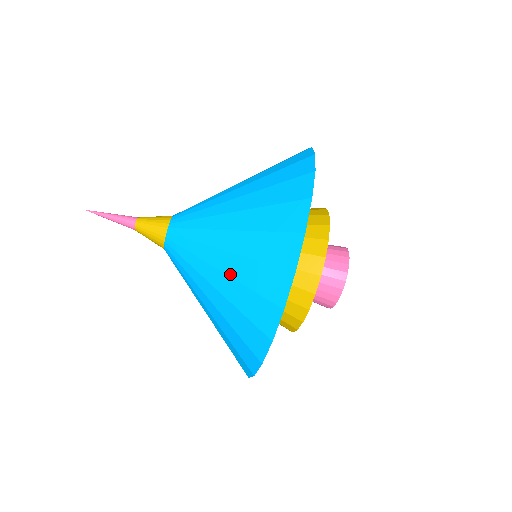
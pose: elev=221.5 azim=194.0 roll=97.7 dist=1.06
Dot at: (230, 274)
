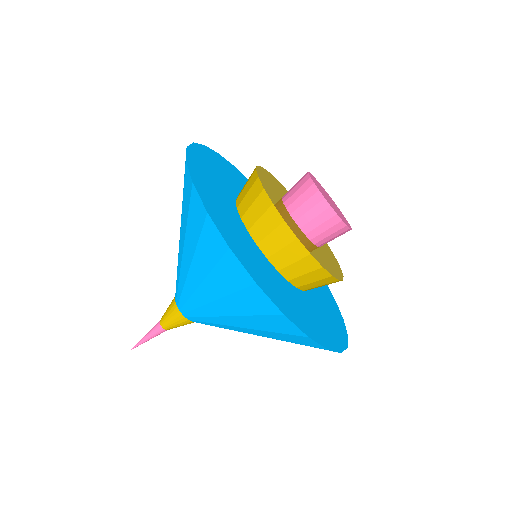
Dot at: (218, 297)
